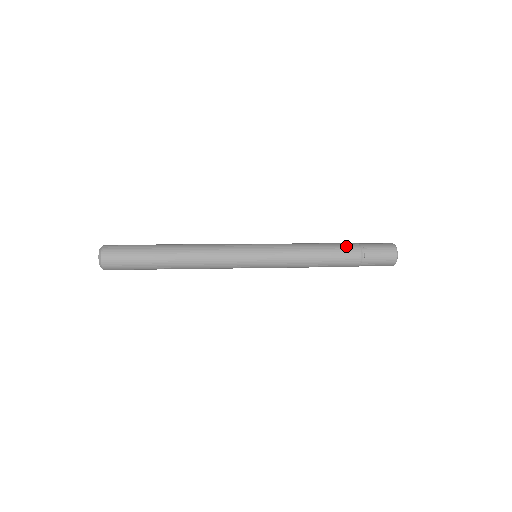
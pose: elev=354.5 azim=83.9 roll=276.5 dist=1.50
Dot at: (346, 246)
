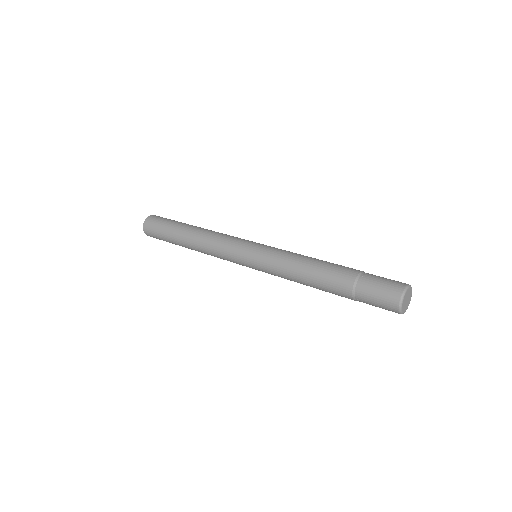
Dot at: (343, 269)
